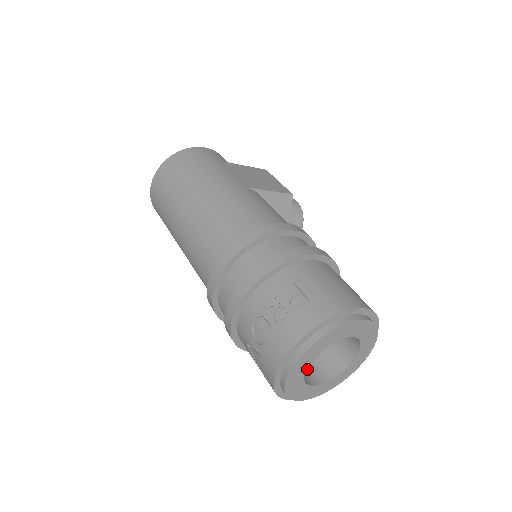
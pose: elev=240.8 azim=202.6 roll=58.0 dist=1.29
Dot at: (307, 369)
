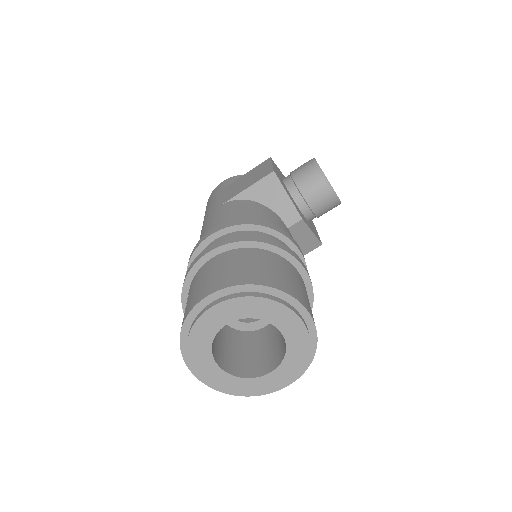
Dot at: (269, 358)
